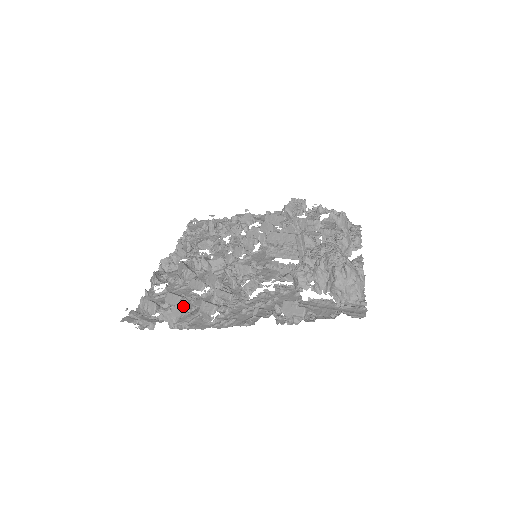
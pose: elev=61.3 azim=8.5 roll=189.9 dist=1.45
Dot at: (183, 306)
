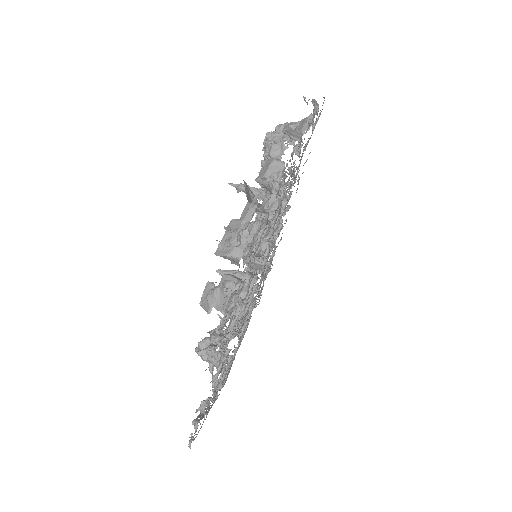
Dot at: occluded
